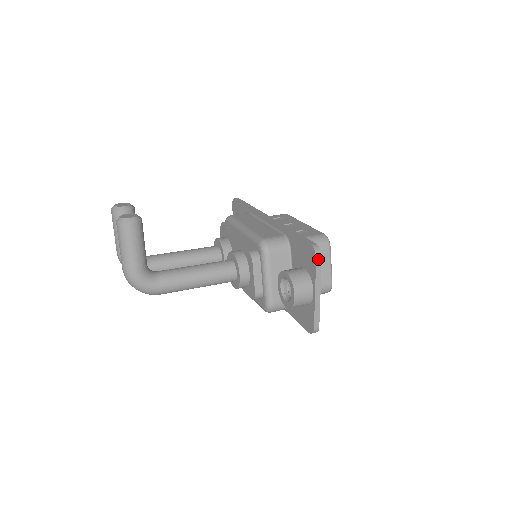
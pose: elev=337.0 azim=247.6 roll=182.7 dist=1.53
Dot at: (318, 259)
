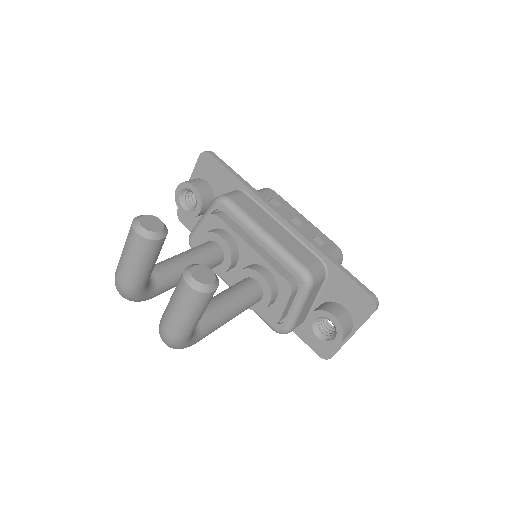
Dot at: occluded
